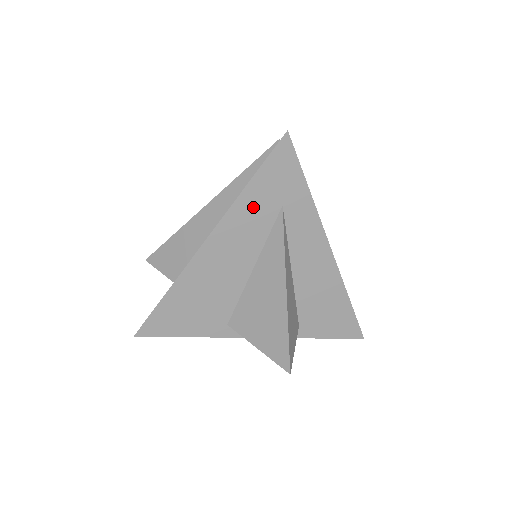
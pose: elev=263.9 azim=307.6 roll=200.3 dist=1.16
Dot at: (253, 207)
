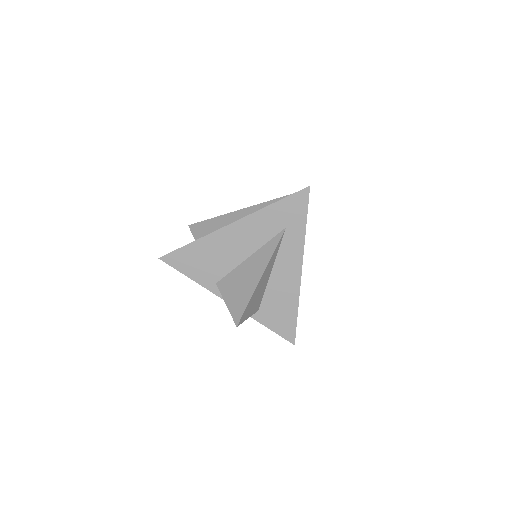
Dot at: (269, 219)
